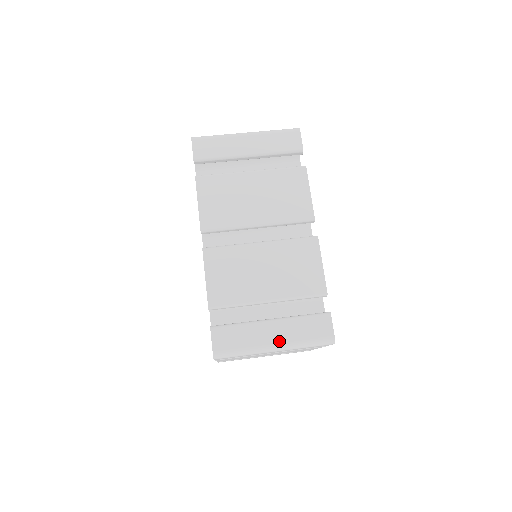
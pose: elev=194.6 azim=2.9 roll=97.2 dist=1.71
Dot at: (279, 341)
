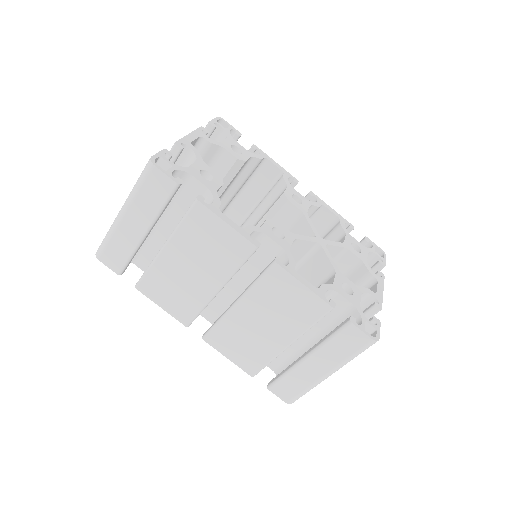
Dot at: (327, 370)
